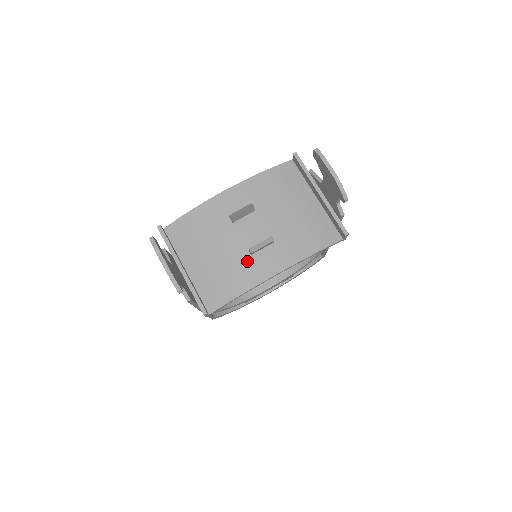
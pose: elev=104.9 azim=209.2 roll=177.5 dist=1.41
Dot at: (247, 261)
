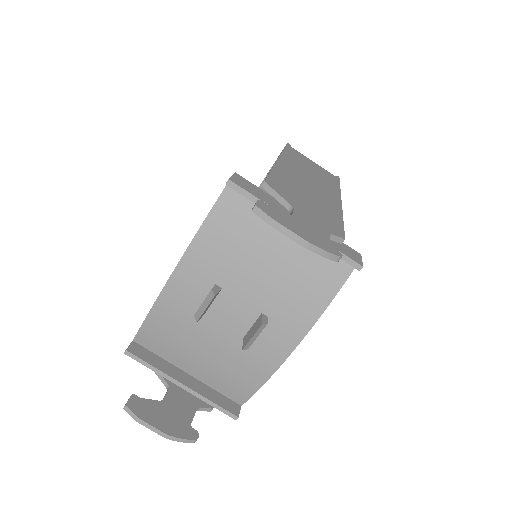
Dot at: (249, 350)
